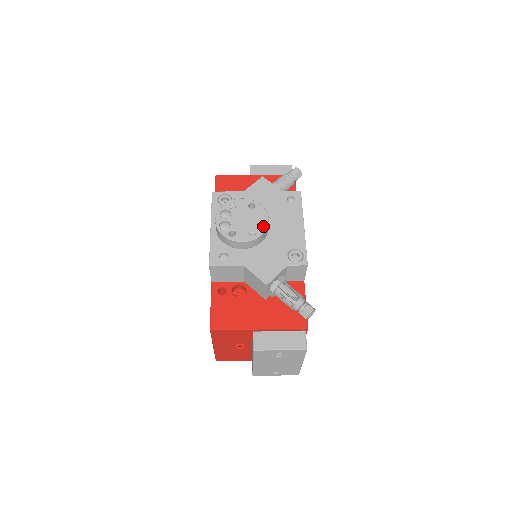
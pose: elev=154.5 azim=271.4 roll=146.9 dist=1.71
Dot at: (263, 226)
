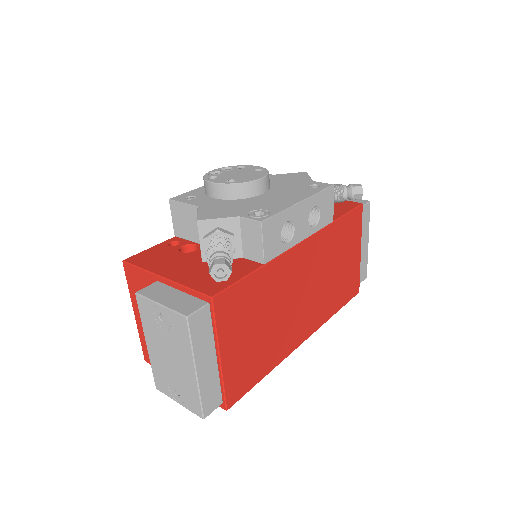
Dot at: (248, 180)
